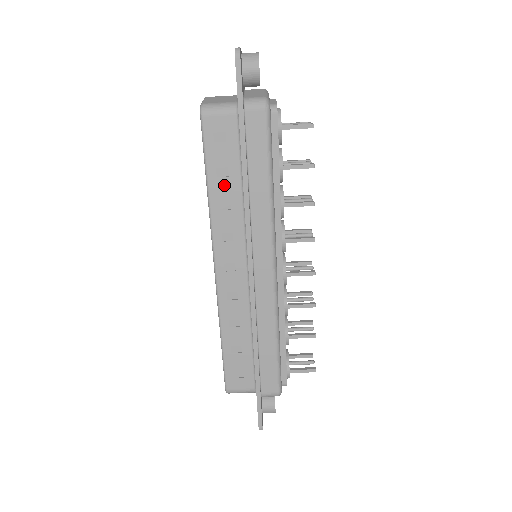
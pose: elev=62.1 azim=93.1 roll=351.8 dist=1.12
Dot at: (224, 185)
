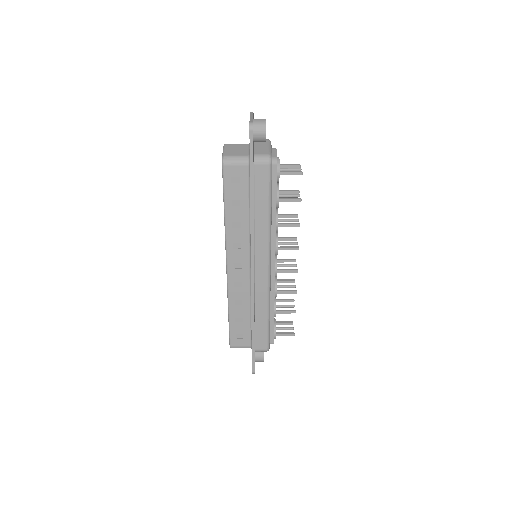
Dot at: (236, 212)
